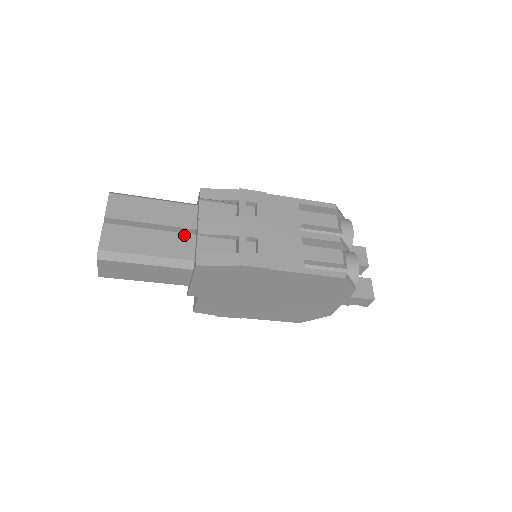
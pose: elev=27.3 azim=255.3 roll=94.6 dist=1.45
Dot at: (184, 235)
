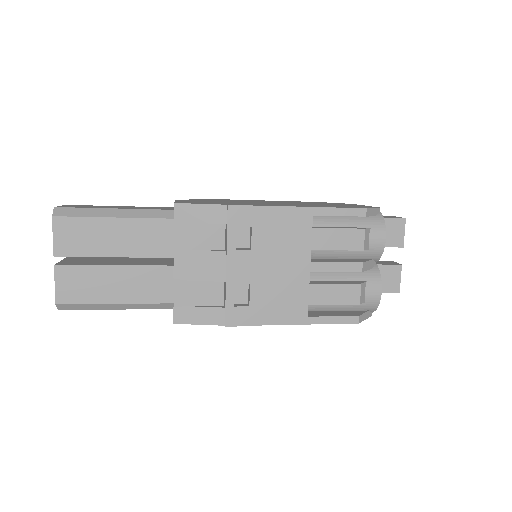
Dot at: (158, 269)
